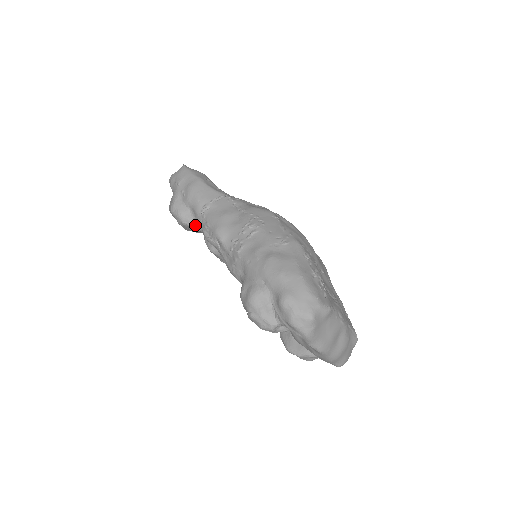
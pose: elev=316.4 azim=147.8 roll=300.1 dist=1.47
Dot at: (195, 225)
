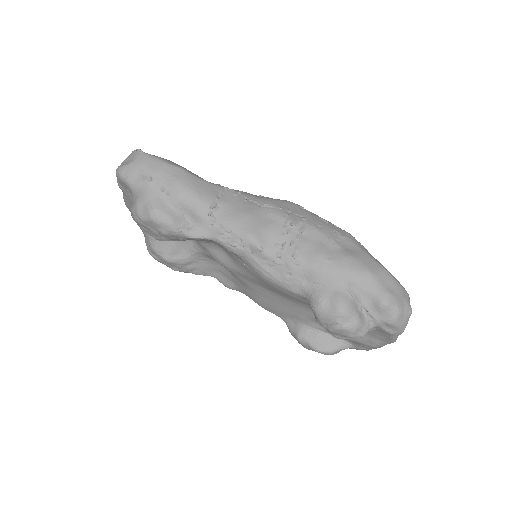
Dot at: (198, 232)
